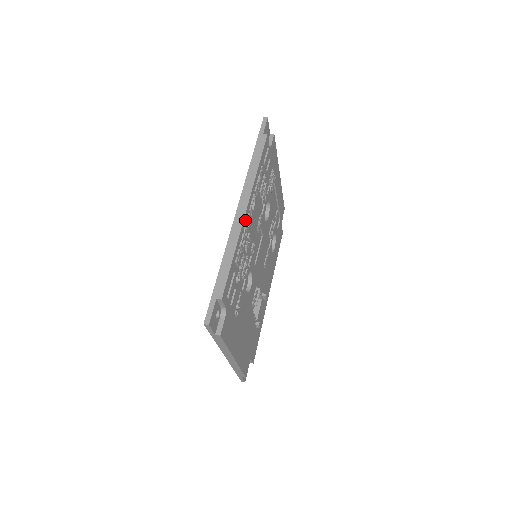
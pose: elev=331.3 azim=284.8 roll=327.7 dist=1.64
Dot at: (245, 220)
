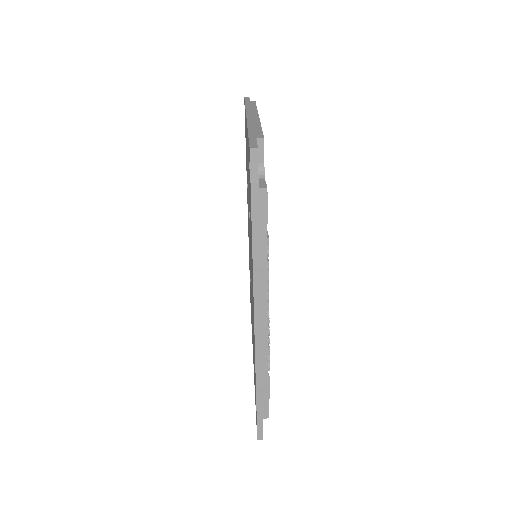
Dot at: occluded
